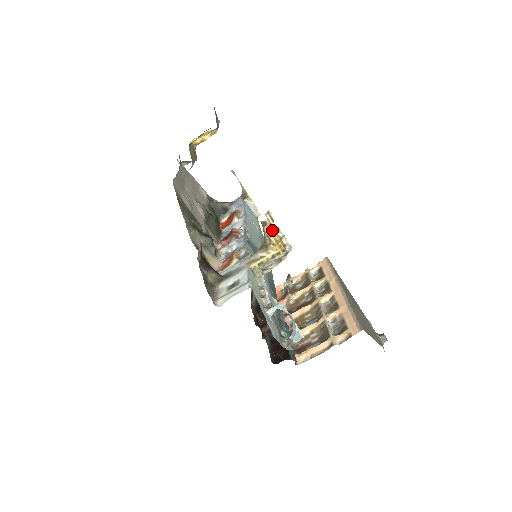
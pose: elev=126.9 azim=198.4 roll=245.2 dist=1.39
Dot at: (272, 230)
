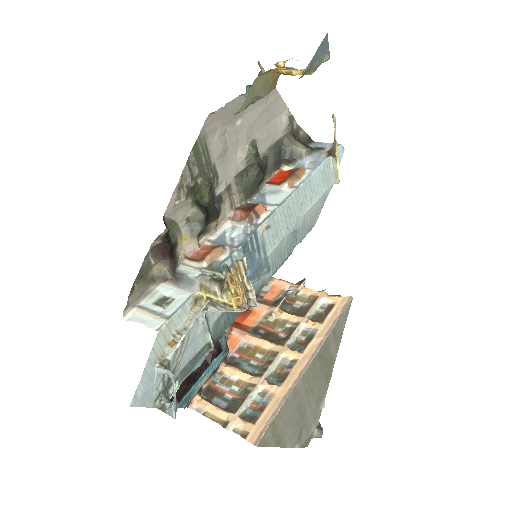
Dot at: (235, 281)
